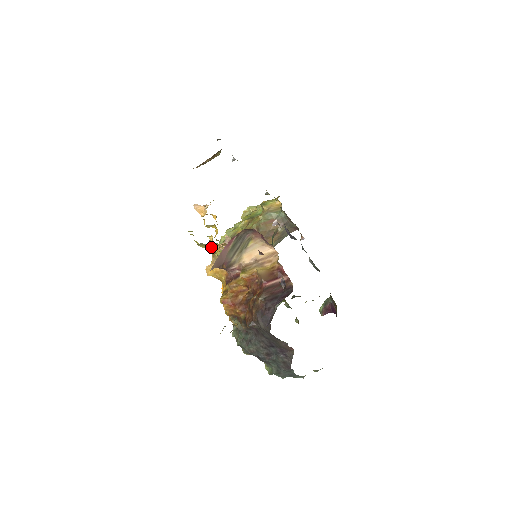
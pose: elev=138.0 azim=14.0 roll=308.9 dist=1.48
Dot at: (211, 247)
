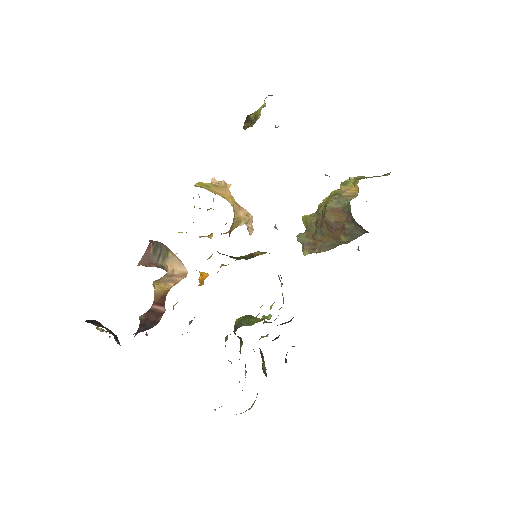
Dot at: occluded
